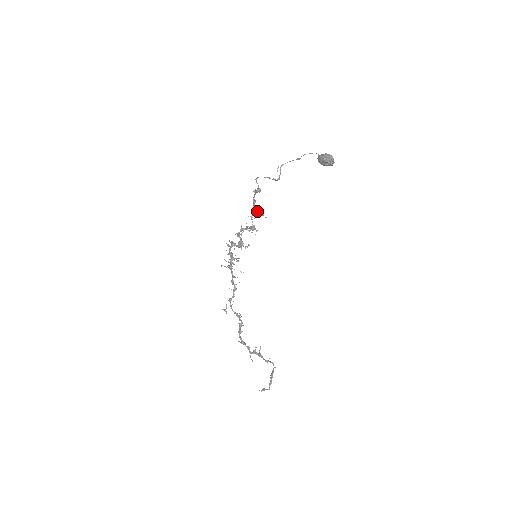
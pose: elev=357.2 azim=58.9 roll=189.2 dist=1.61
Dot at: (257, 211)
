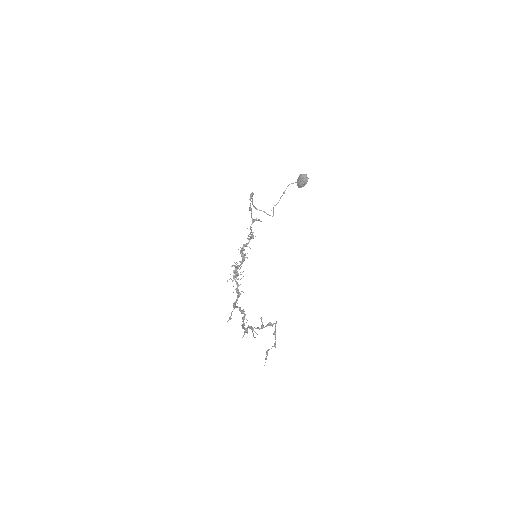
Dot at: (254, 219)
